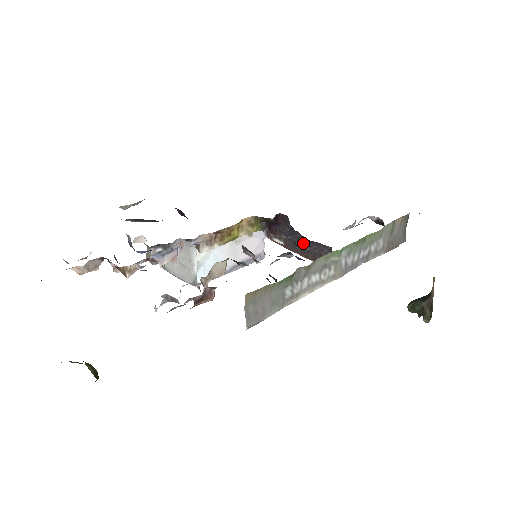
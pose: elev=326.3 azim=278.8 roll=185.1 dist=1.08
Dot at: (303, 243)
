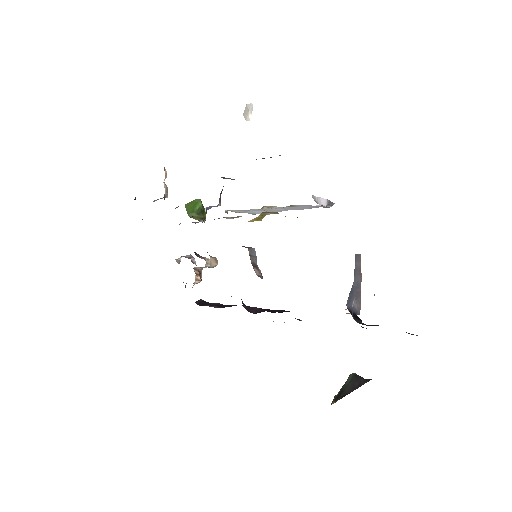
Dot at: occluded
